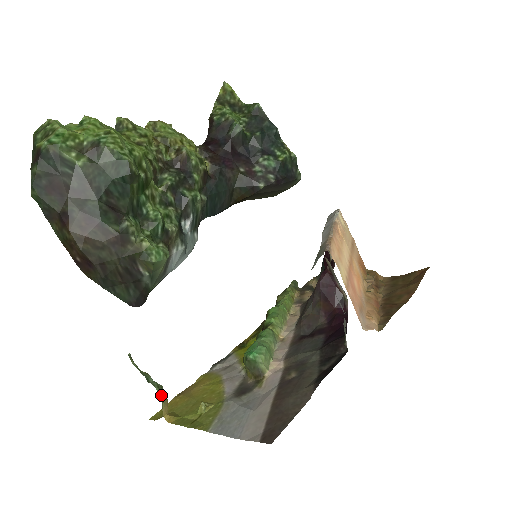
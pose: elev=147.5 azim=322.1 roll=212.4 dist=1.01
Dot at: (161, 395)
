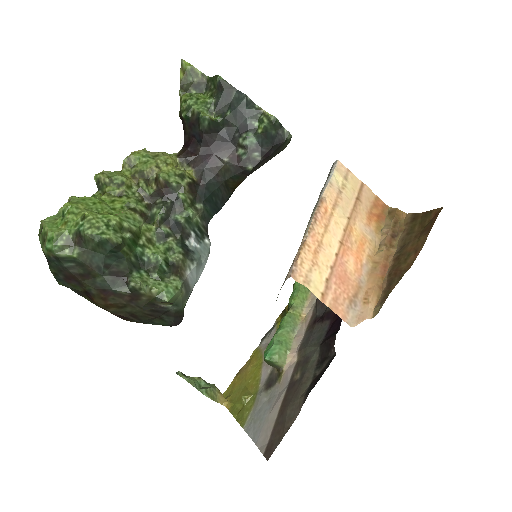
Dot at: (211, 396)
